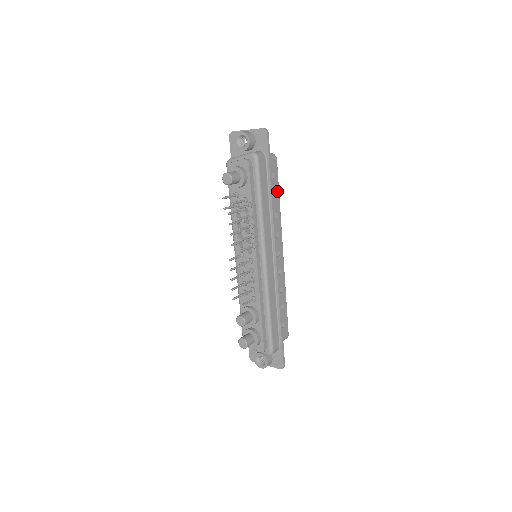
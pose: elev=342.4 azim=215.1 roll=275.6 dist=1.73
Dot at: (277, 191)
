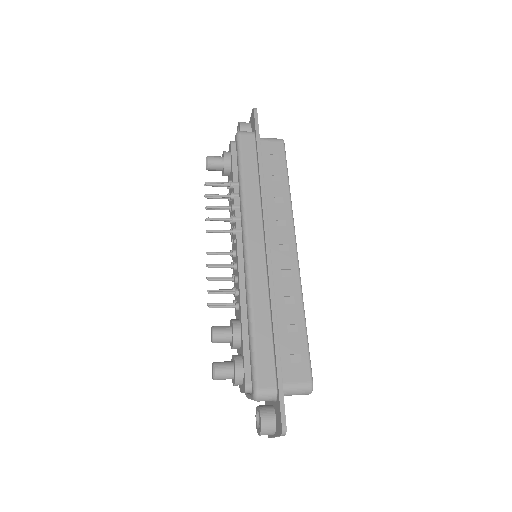
Dot at: (283, 174)
